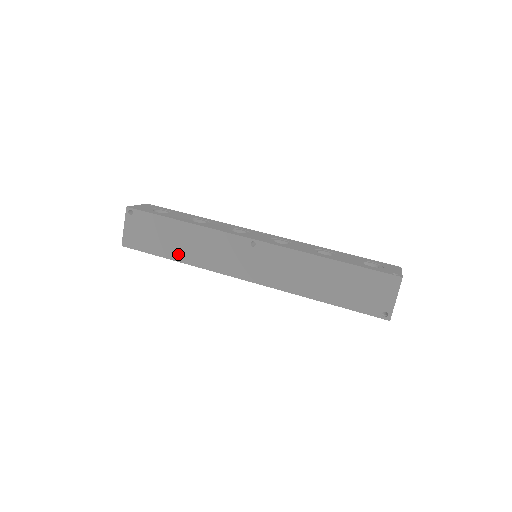
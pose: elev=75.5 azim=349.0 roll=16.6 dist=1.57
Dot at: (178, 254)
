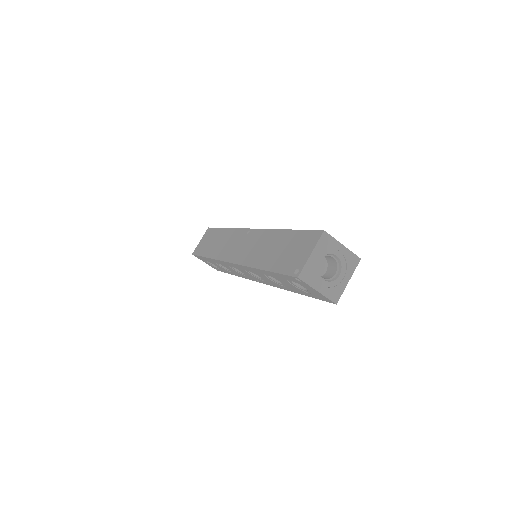
Dot at: (211, 252)
